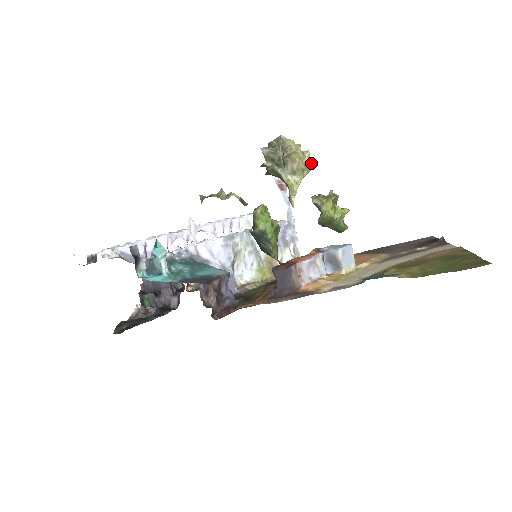
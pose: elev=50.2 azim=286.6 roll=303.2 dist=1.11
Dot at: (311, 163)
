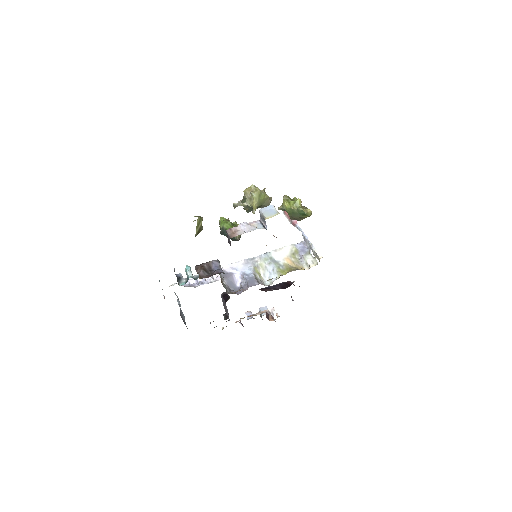
Dot at: (257, 189)
